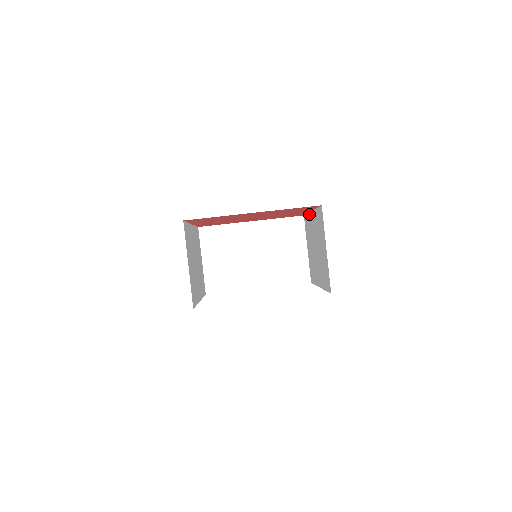
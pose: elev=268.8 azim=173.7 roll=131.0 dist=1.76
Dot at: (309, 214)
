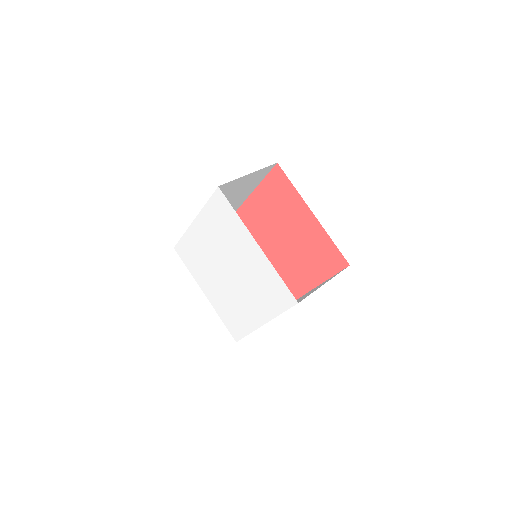
Dot at: (322, 228)
